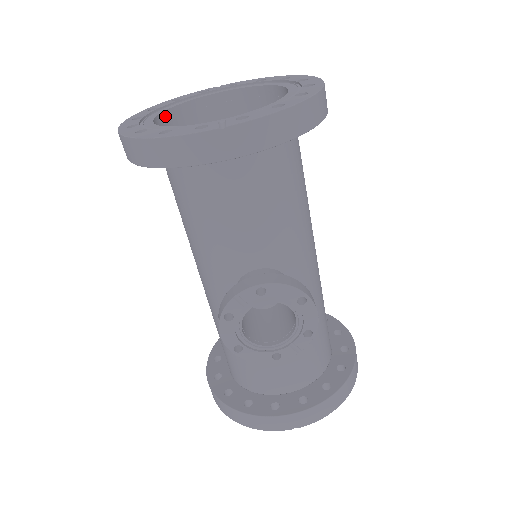
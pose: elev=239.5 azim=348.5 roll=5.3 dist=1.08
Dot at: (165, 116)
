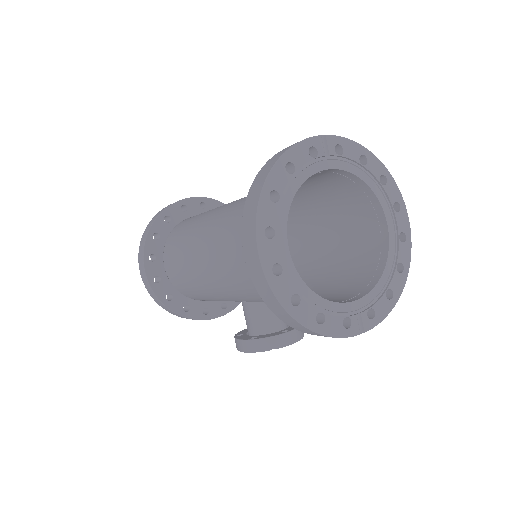
Dot at: (285, 214)
